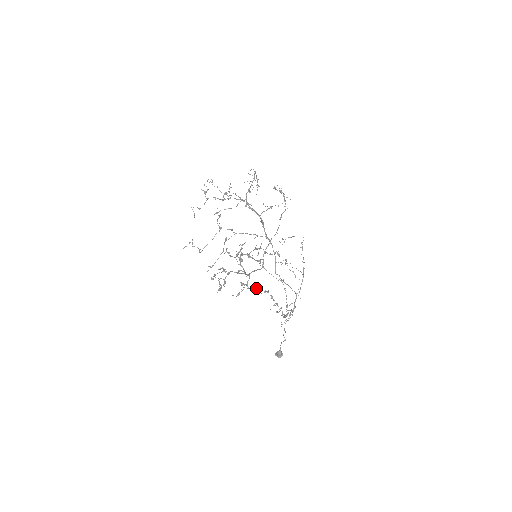
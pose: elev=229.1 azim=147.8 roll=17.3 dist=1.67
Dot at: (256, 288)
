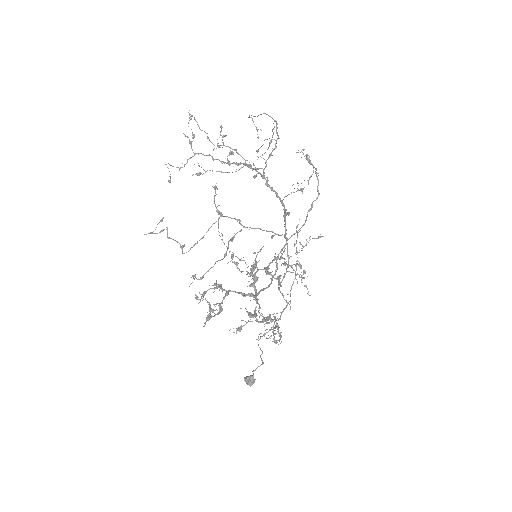
Dot at: (267, 320)
